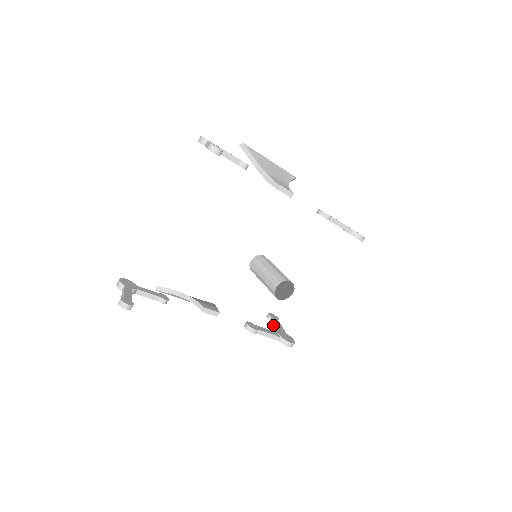
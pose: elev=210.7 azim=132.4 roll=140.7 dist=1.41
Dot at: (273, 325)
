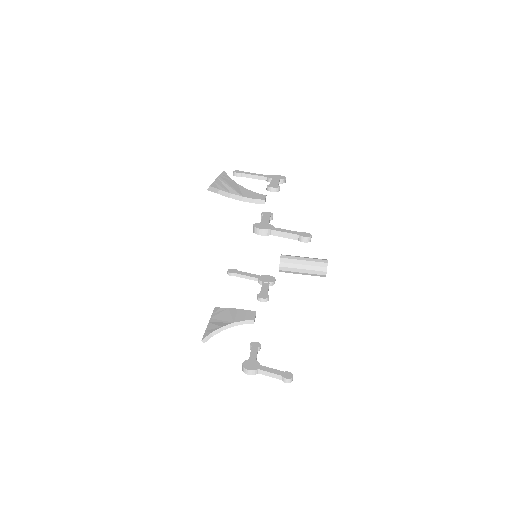
Dot at: (245, 278)
